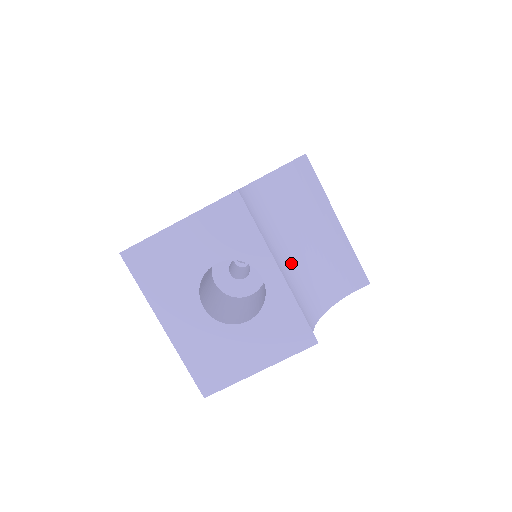
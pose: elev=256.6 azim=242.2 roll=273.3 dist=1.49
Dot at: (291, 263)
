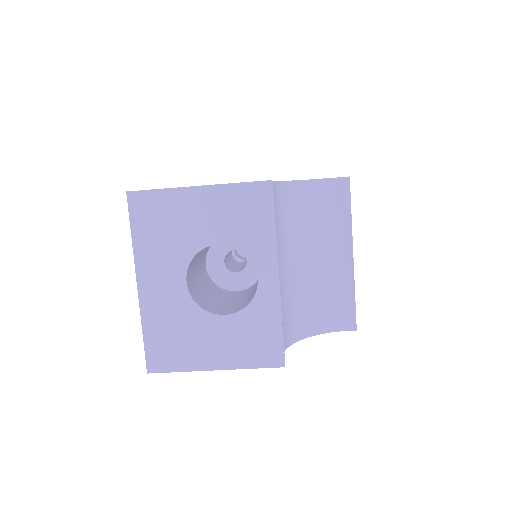
Dot at: (290, 277)
